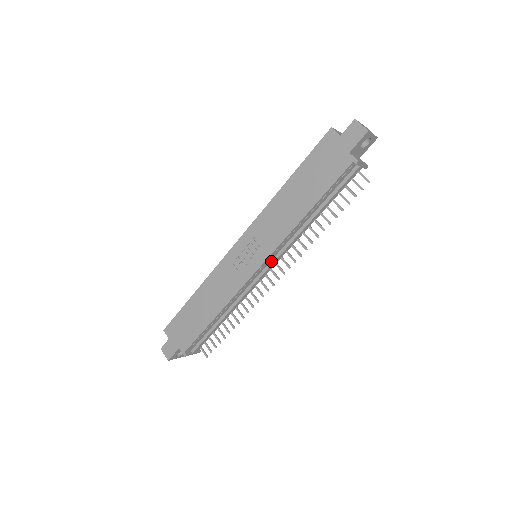
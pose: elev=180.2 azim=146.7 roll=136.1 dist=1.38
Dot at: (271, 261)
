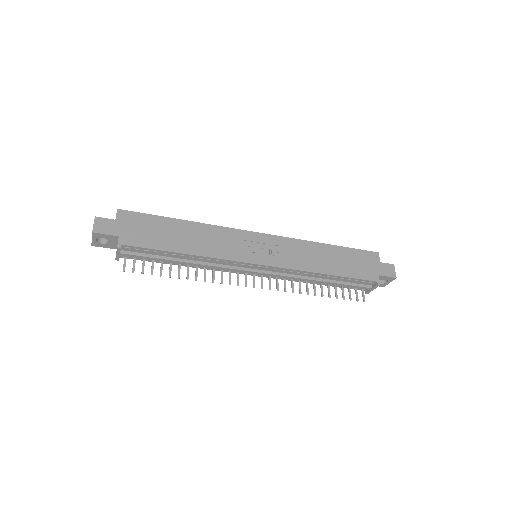
Dot at: (268, 271)
